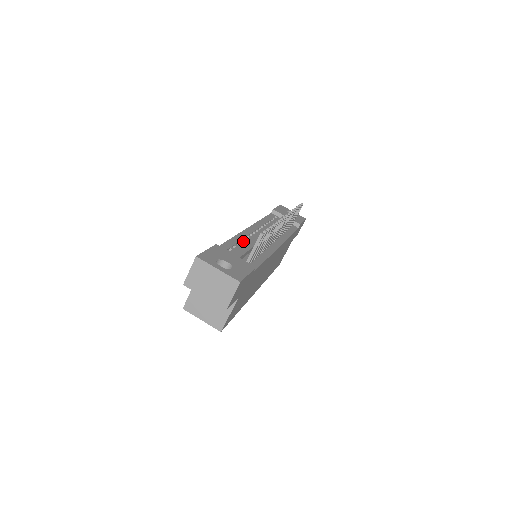
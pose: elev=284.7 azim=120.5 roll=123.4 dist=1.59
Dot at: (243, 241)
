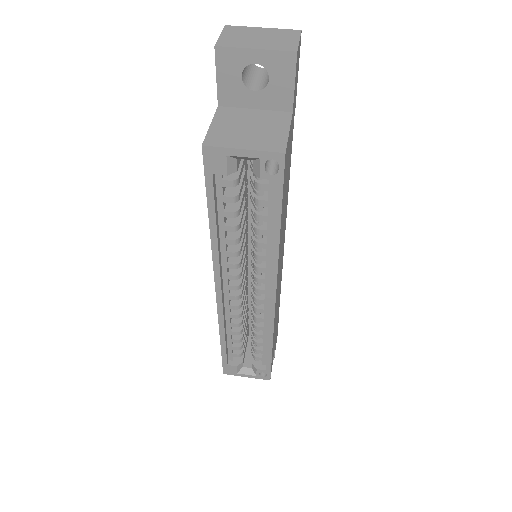
Dot at: occluded
